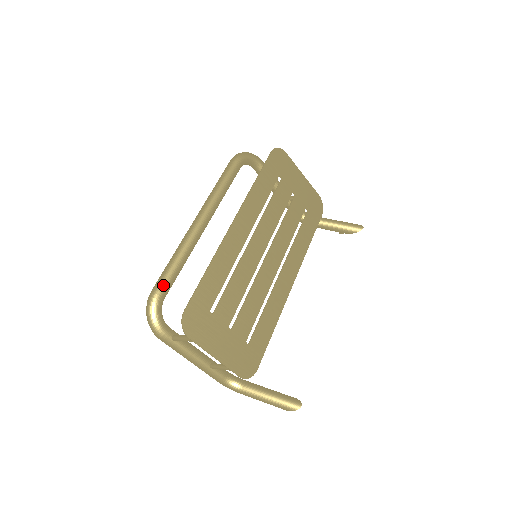
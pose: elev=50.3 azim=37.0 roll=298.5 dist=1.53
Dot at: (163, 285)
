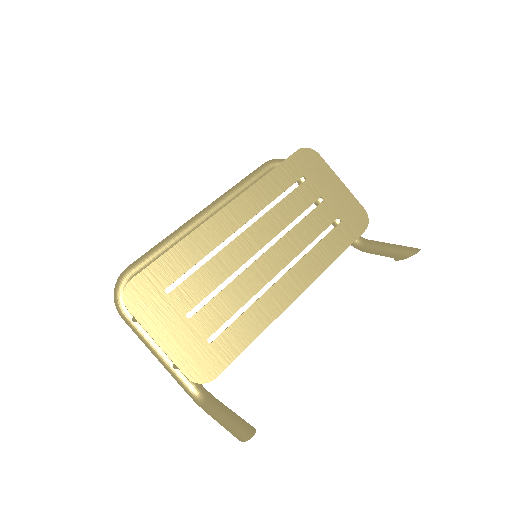
Dot at: (138, 263)
